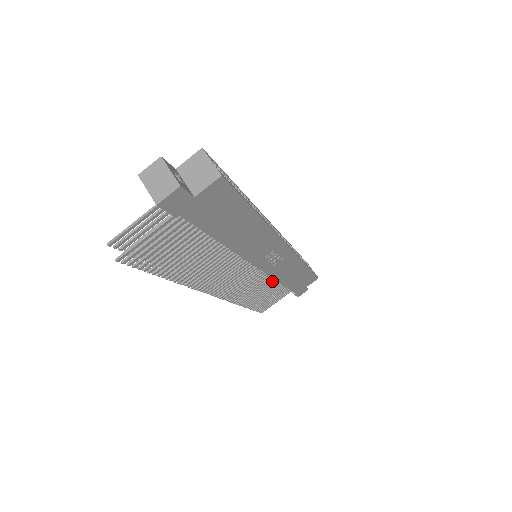
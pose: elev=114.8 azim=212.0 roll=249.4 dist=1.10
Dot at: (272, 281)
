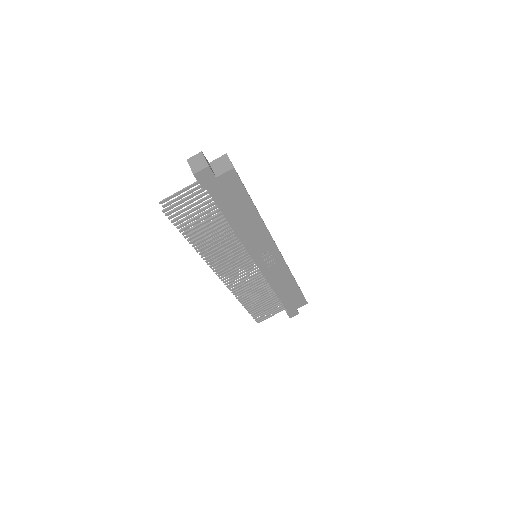
Dot at: (268, 287)
